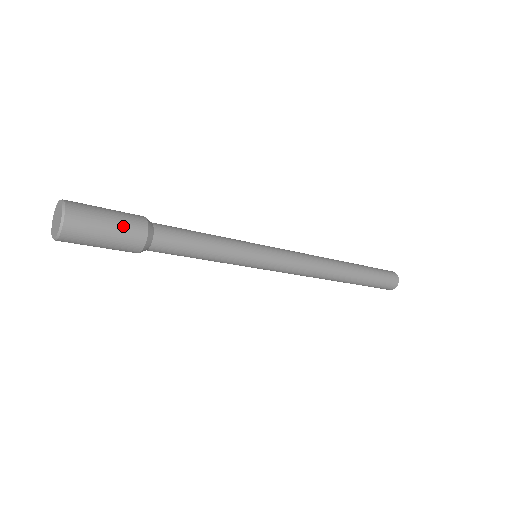
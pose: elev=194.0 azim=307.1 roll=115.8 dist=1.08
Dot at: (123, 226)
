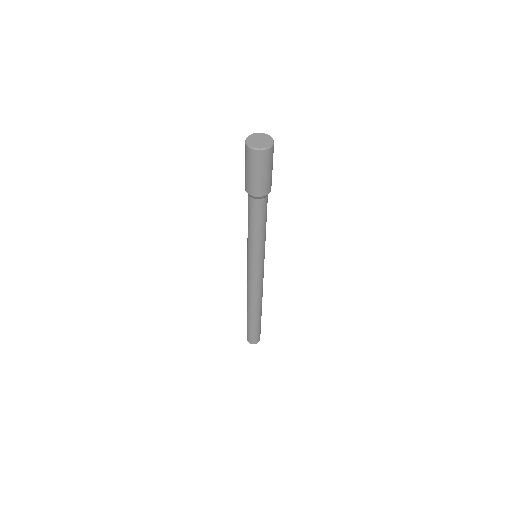
Dot at: (270, 179)
